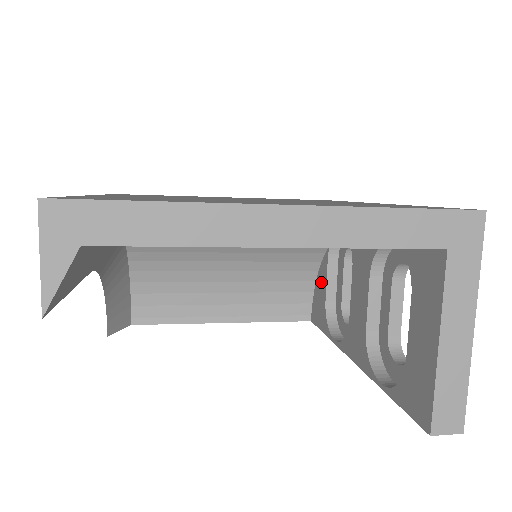
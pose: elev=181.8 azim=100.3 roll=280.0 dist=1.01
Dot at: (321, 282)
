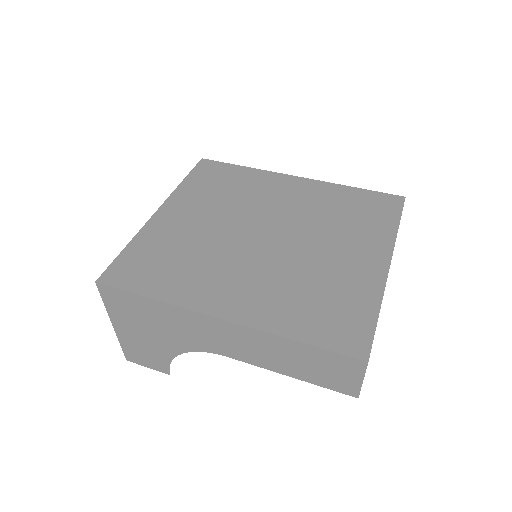
Dot at: occluded
